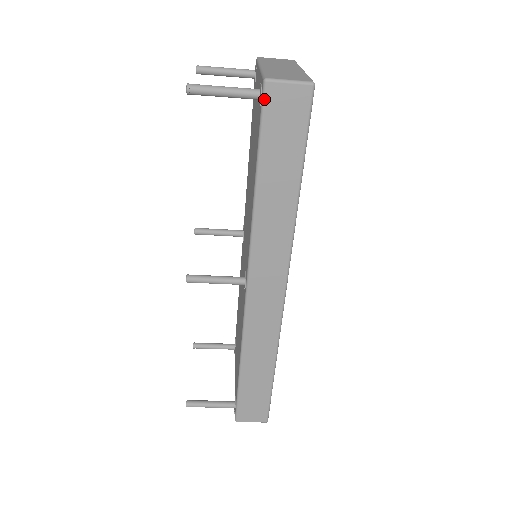
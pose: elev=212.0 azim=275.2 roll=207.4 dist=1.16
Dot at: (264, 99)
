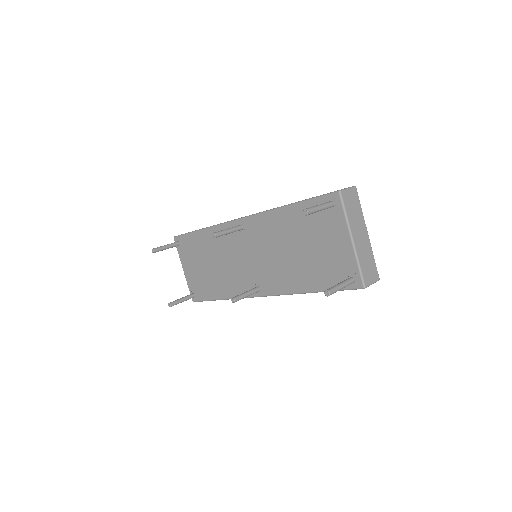
Dot at: (356, 289)
